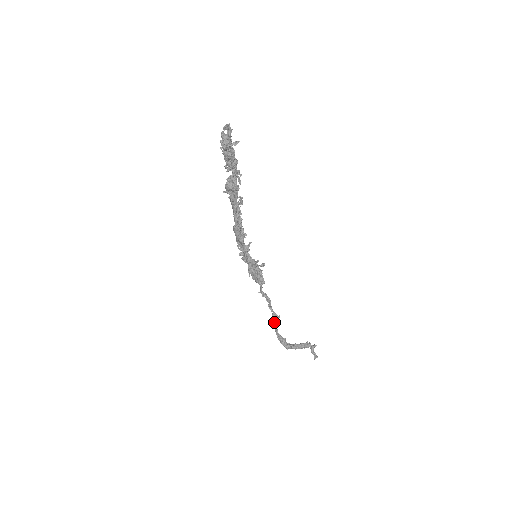
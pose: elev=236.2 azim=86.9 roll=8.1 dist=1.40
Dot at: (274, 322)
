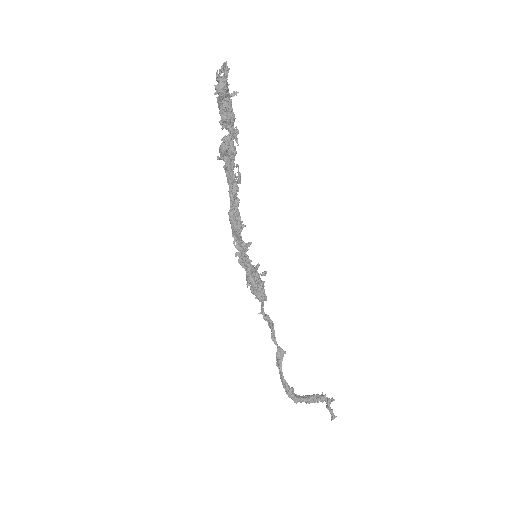
Dot at: (278, 361)
